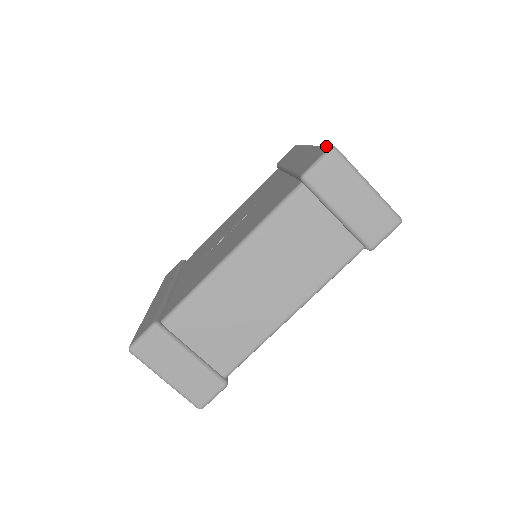
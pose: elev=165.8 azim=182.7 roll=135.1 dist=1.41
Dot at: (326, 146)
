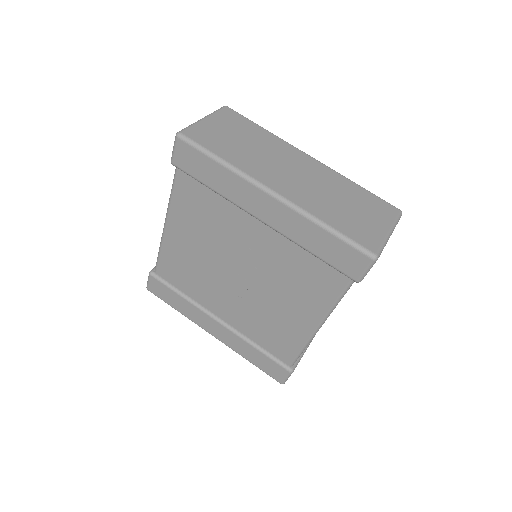
Dot at: (358, 250)
